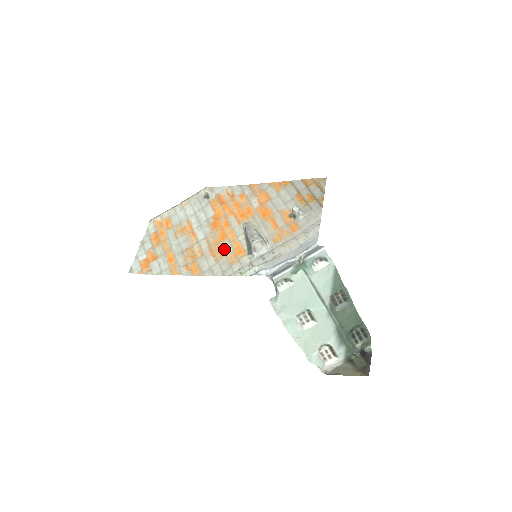
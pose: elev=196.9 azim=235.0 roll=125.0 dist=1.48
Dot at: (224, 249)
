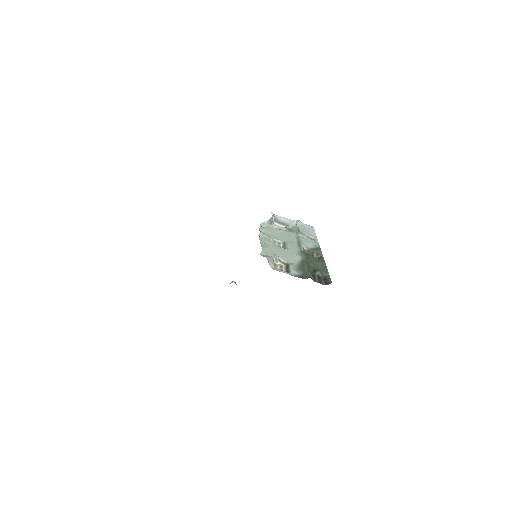
Dot at: occluded
